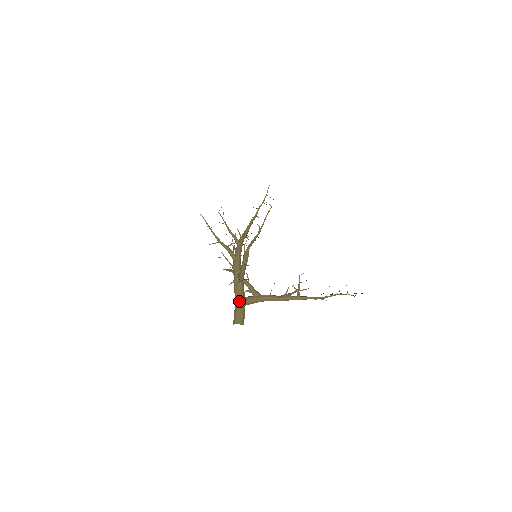
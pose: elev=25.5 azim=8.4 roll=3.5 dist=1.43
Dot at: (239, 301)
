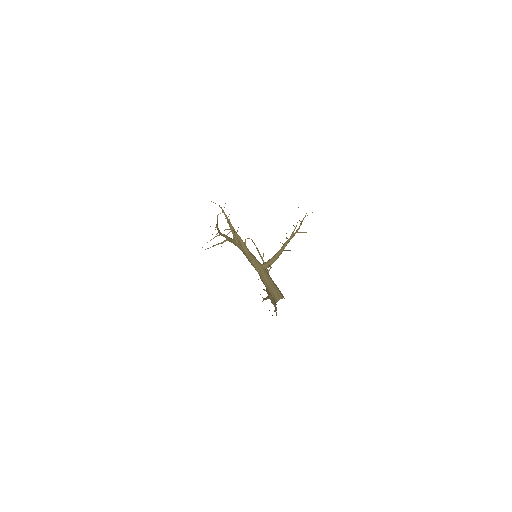
Dot at: occluded
